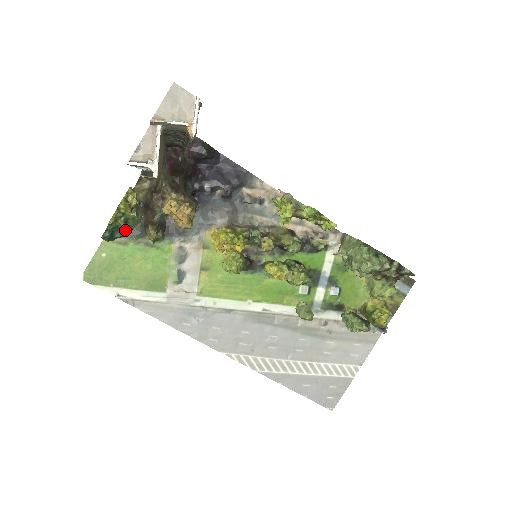
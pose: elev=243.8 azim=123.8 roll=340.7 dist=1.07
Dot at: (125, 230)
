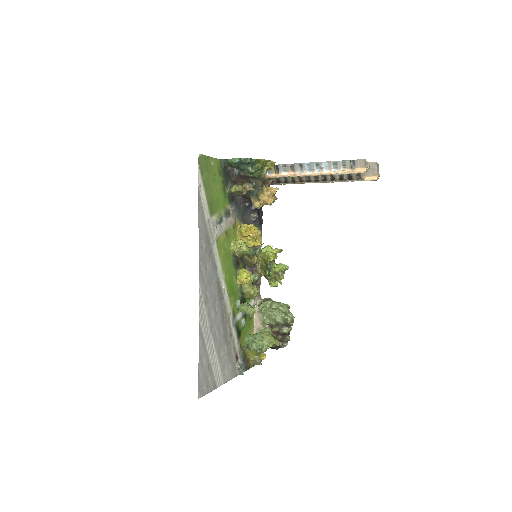
Dot at: (253, 170)
